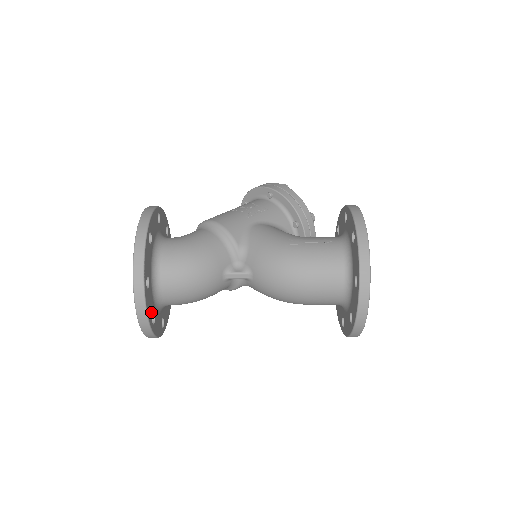
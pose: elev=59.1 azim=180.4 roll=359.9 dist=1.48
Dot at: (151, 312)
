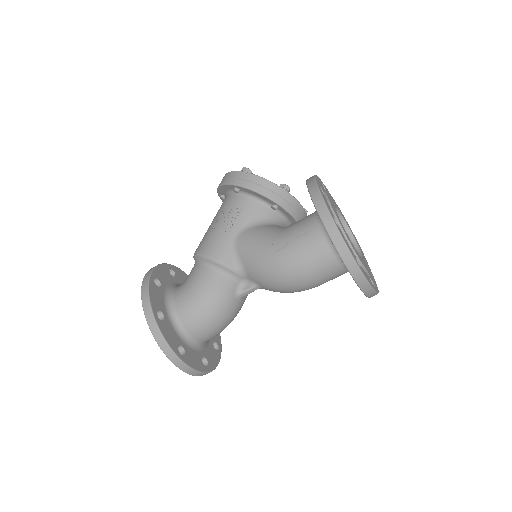
Dot at: (199, 362)
